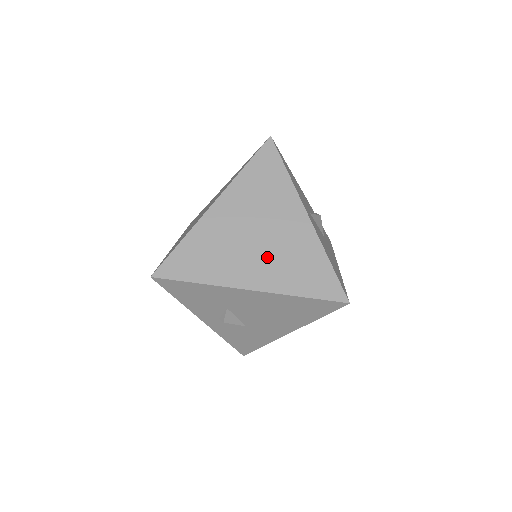
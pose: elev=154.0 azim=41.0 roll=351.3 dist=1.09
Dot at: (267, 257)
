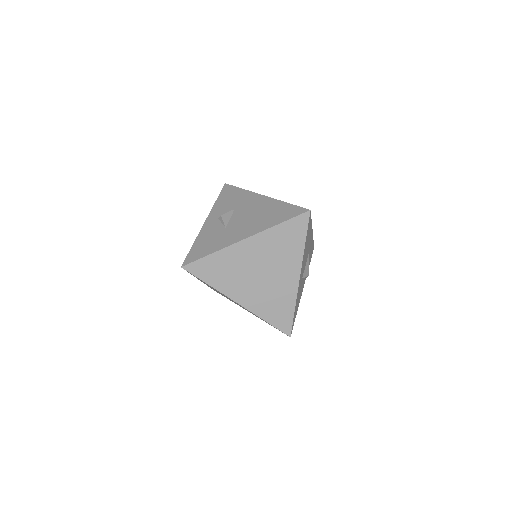
Dot at: occluded
